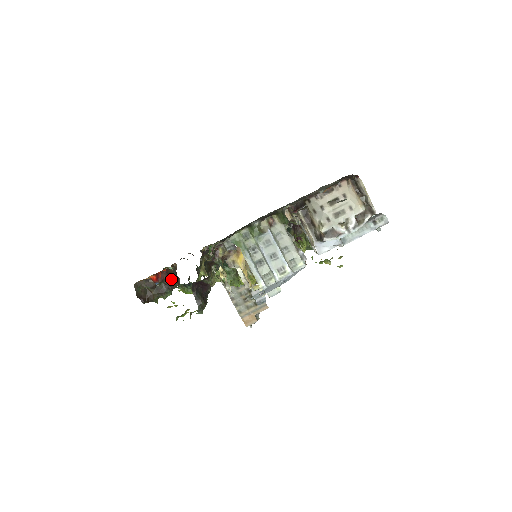
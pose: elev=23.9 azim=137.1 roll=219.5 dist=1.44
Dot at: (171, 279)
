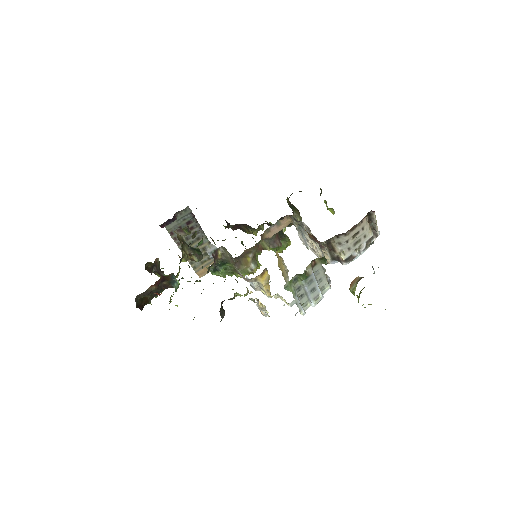
Dot at: (166, 282)
